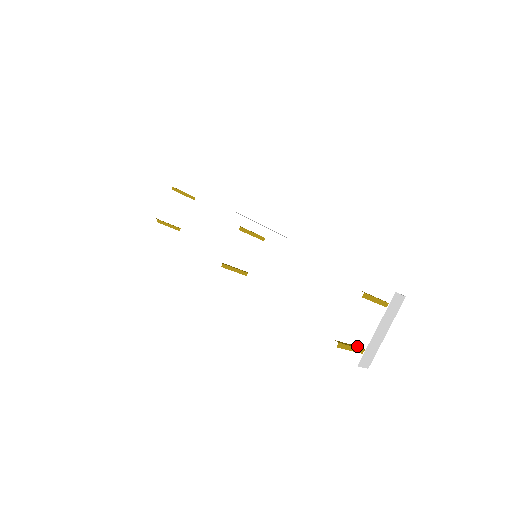
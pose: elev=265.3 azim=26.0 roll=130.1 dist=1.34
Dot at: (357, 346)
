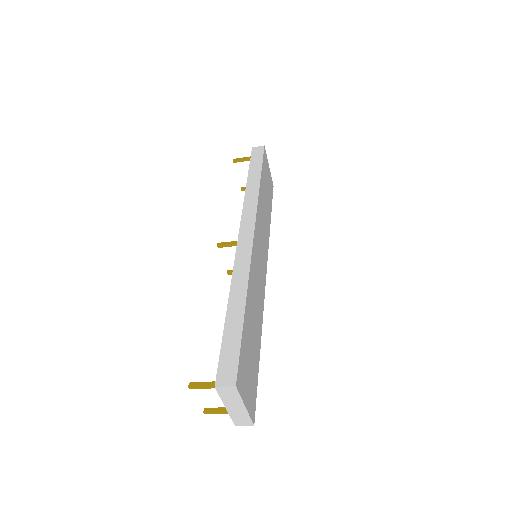
Dot at: occluded
